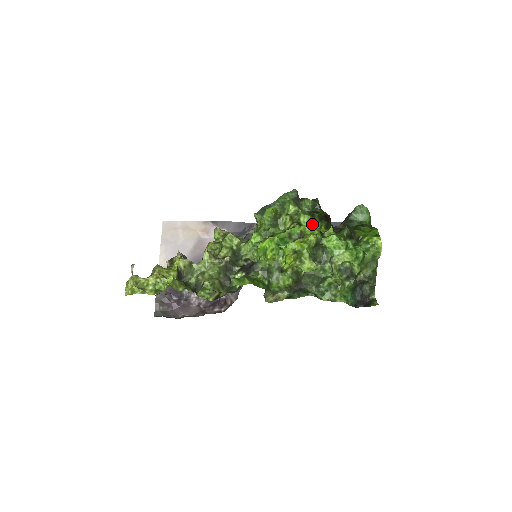
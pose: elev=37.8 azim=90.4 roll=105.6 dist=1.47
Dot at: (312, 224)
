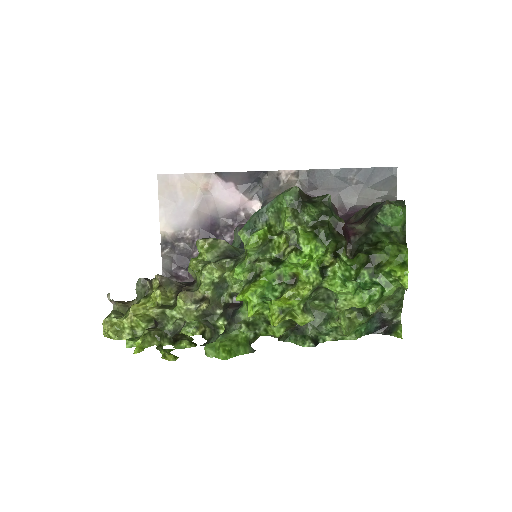
Dot at: (315, 246)
